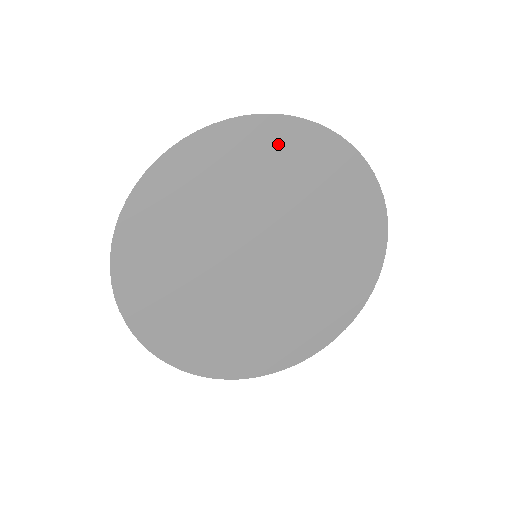
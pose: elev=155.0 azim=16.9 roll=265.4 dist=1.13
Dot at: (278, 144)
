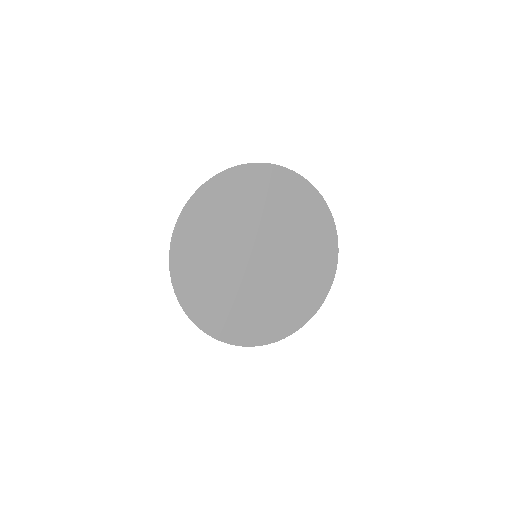
Dot at: (296, 191)
